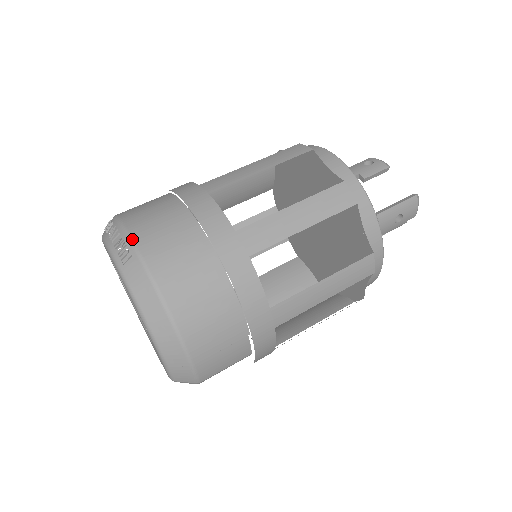
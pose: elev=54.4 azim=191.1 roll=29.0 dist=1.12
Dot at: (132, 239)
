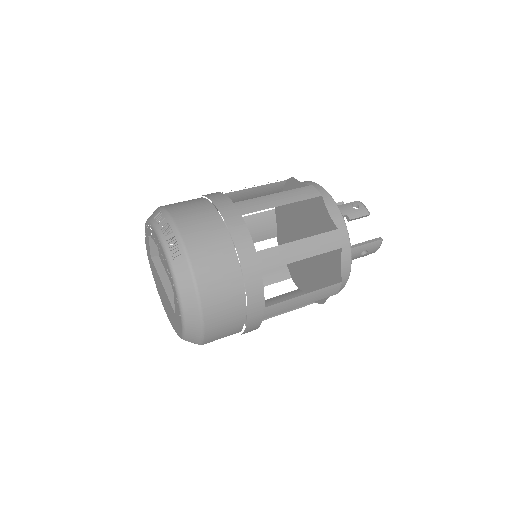
Dot at: (183, 241)
